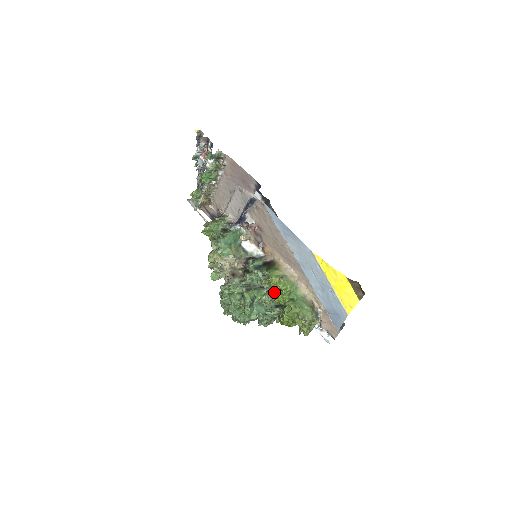
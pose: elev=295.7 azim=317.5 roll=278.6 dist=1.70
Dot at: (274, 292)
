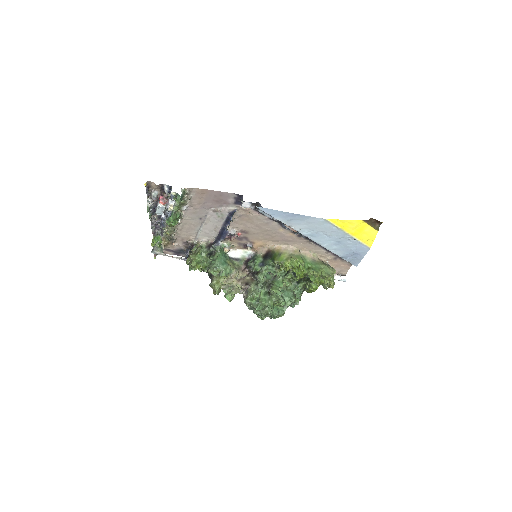
Dot at: (290, 273)
